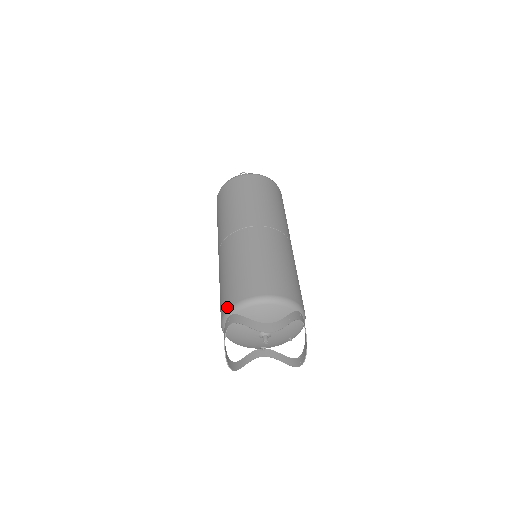
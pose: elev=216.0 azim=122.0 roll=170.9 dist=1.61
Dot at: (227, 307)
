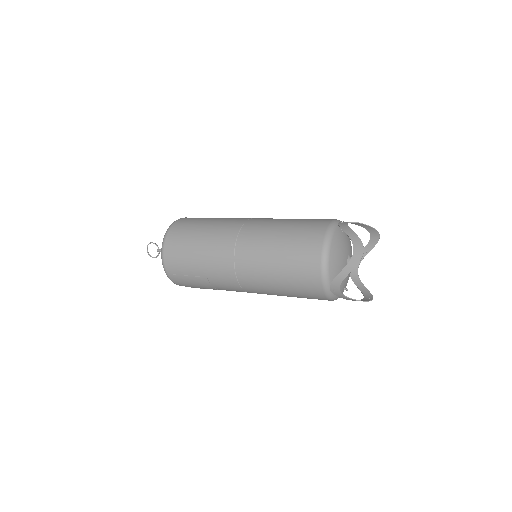
Dot at: (331, 219)
